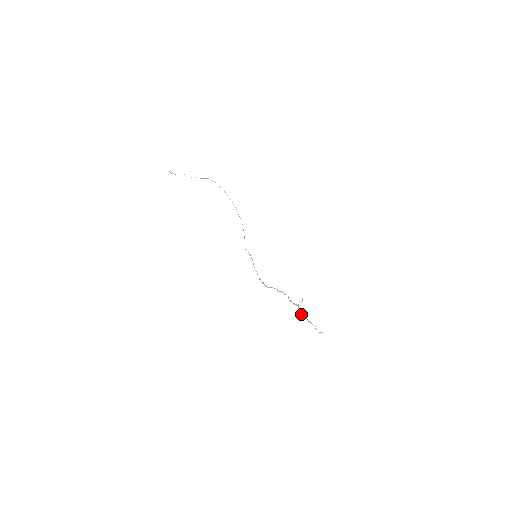
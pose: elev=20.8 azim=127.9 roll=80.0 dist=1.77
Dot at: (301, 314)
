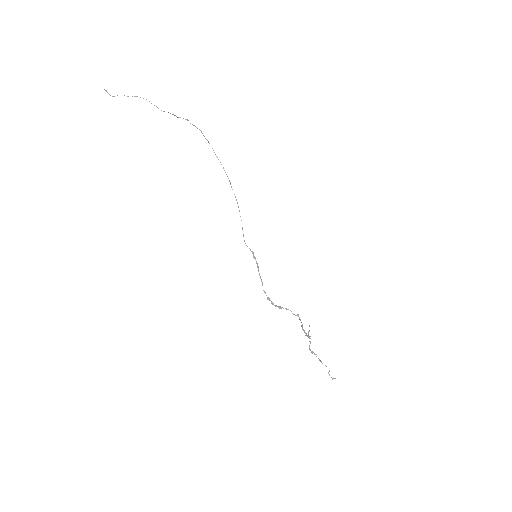
Dot at: (311, 351)
